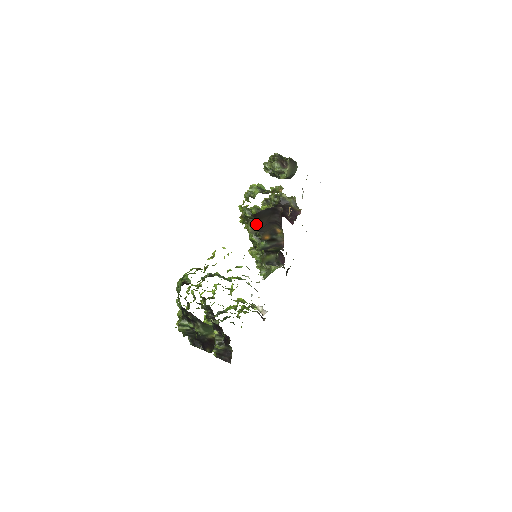
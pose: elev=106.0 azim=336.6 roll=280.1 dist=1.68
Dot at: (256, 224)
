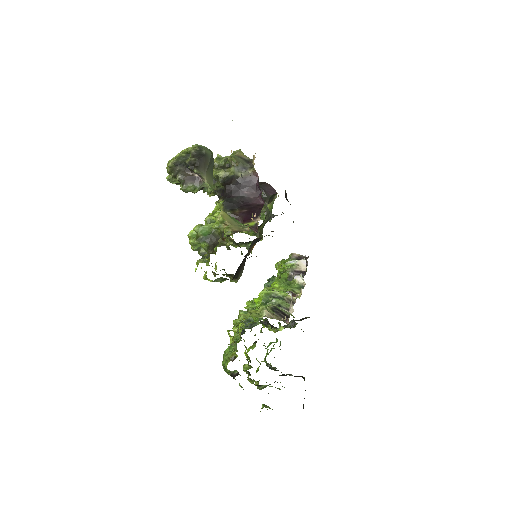
Dot at: (238, 274)
